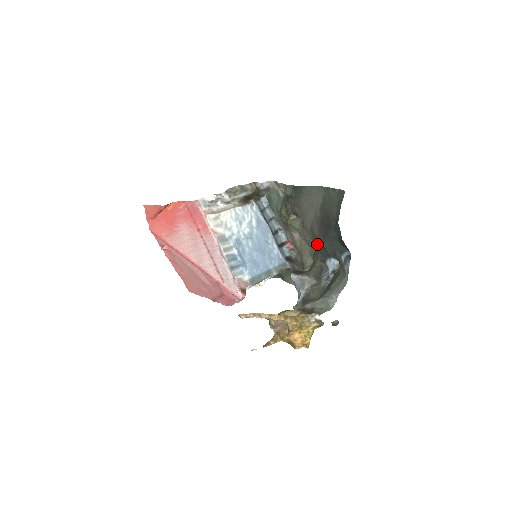
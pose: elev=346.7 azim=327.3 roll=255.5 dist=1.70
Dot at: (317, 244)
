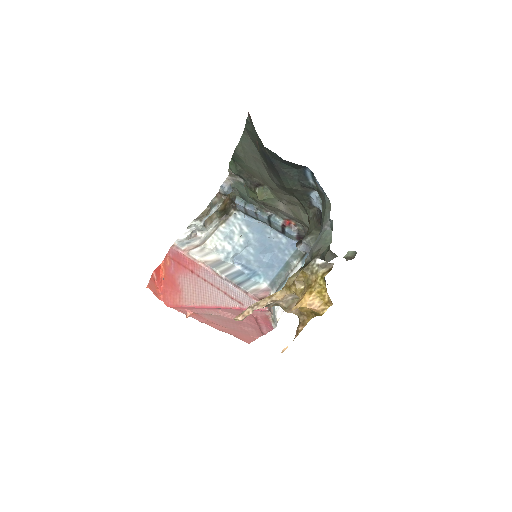
Dot at: (290, 194)
